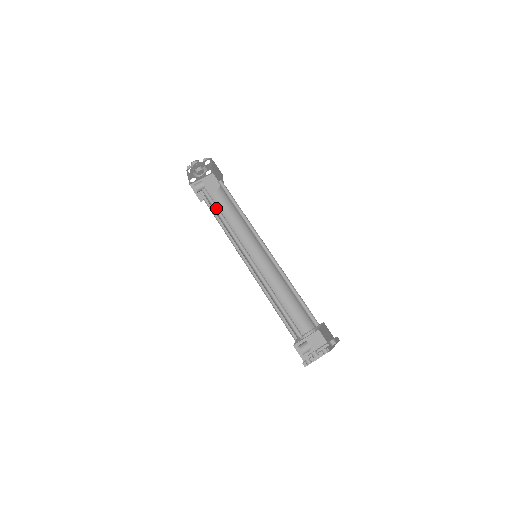
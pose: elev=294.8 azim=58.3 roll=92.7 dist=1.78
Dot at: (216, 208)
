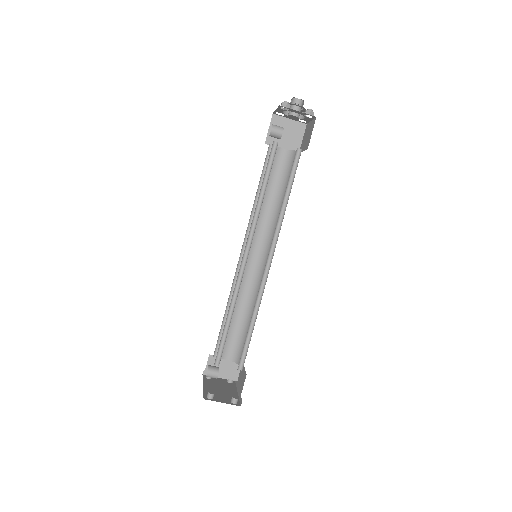
Dot at: (267, 175)
